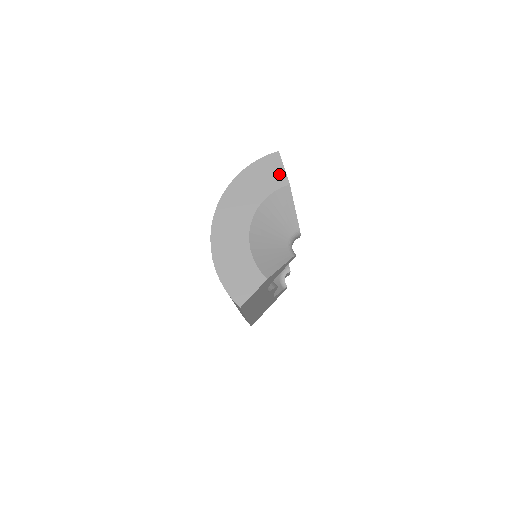
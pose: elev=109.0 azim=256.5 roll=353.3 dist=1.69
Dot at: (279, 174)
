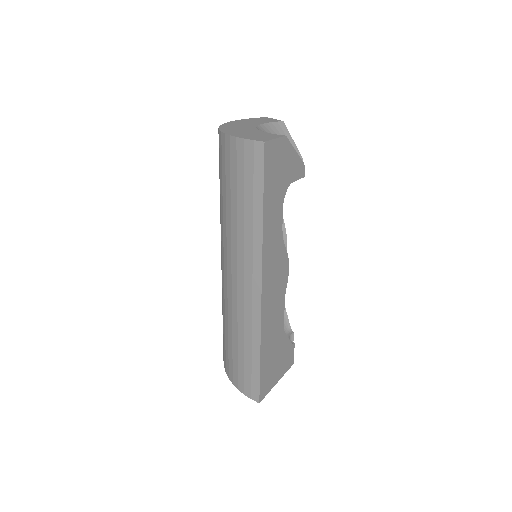
Dot at: (272, 120)
